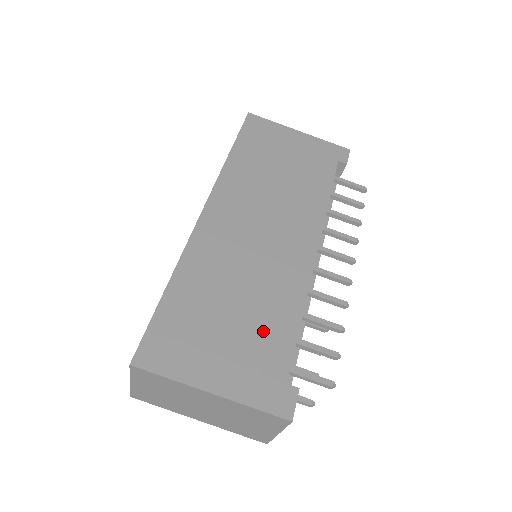
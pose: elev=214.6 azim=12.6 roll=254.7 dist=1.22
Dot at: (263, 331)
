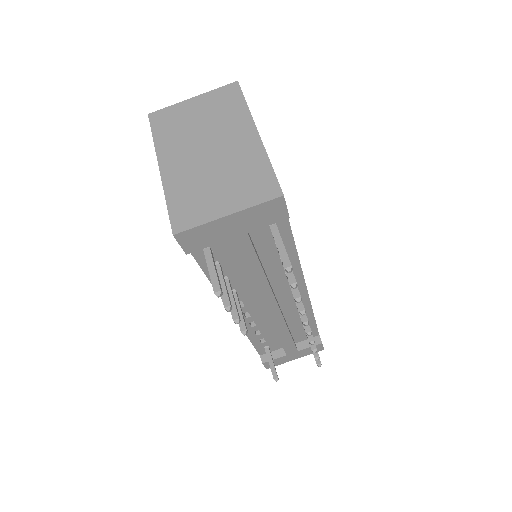
Dot at: occluded
